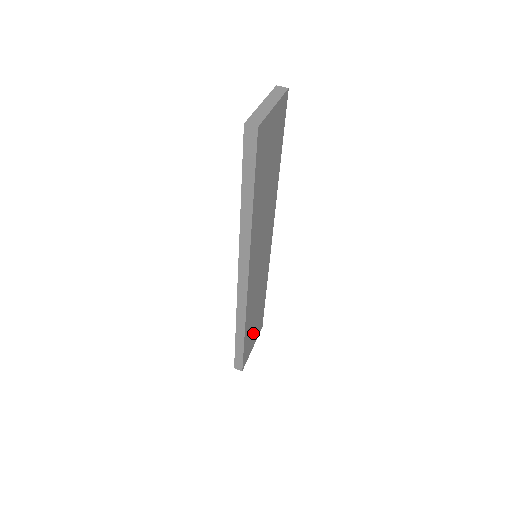
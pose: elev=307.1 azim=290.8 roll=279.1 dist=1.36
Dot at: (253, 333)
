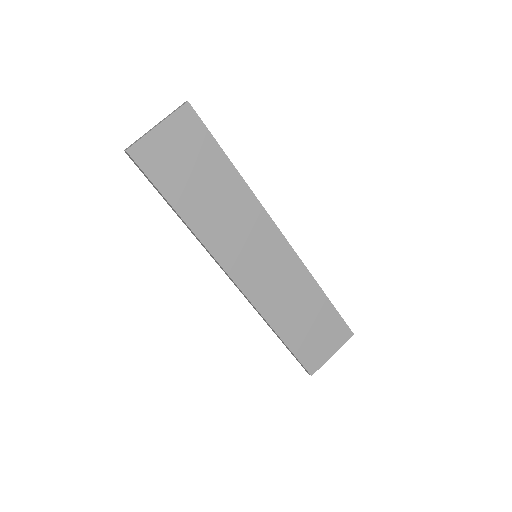
Dot at: (317, 337)
